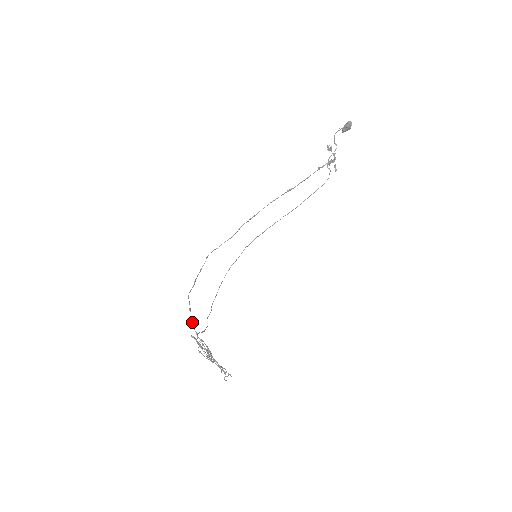
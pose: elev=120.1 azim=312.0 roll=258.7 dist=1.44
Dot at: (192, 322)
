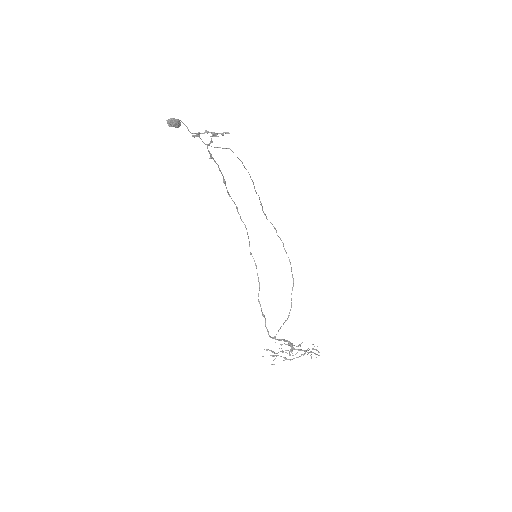
Dot at: occluded
